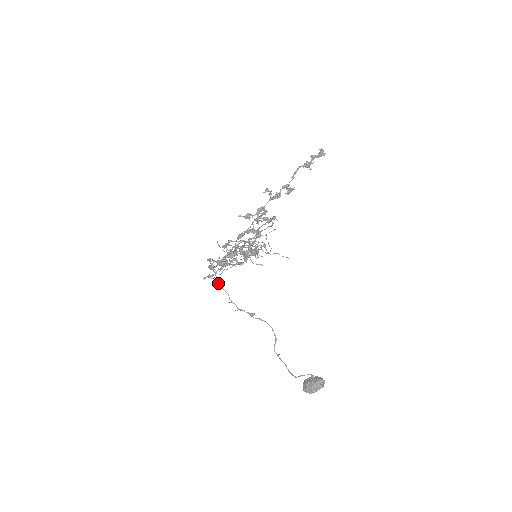
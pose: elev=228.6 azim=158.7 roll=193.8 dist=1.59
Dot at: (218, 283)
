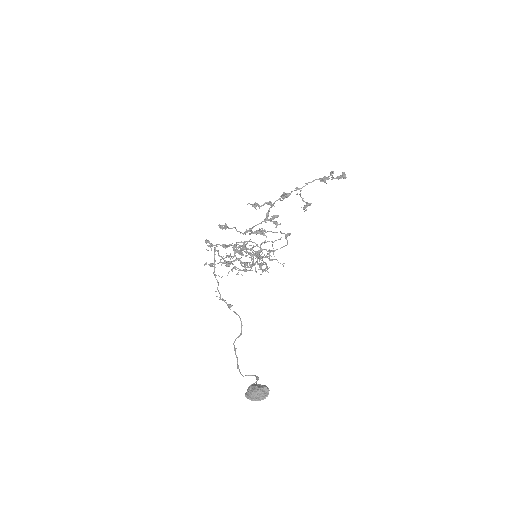
Dot at: (214, 270)
